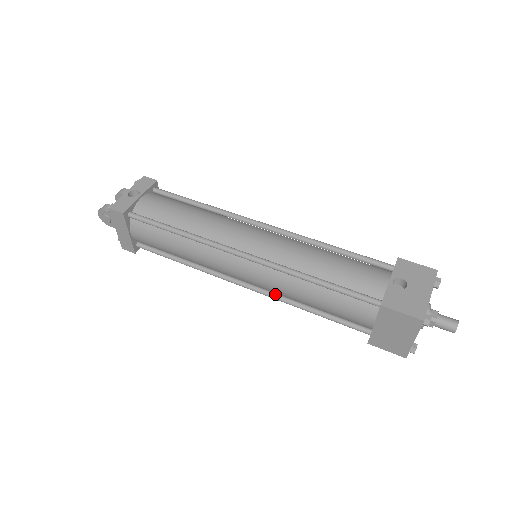
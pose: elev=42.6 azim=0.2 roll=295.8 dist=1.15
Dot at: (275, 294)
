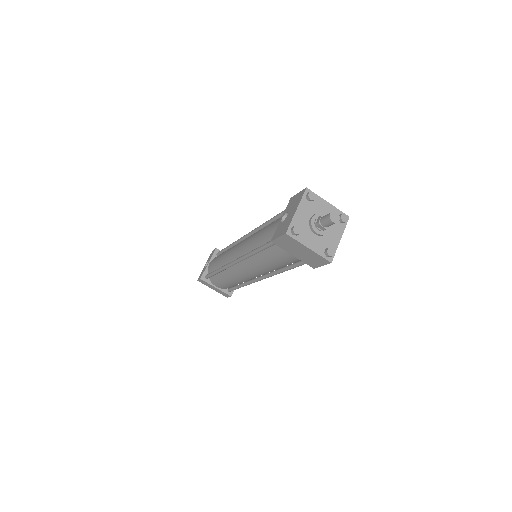
Dot at: (271, 273)
